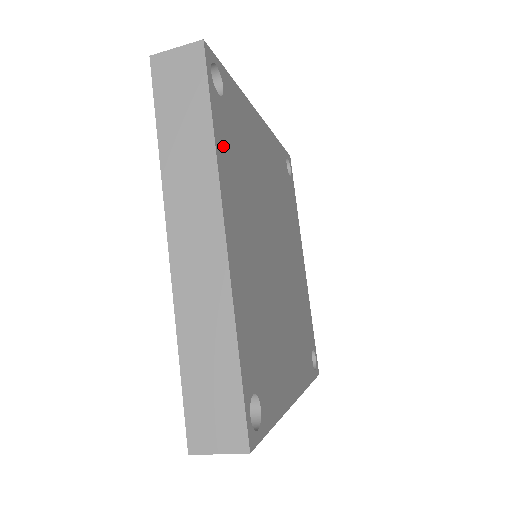
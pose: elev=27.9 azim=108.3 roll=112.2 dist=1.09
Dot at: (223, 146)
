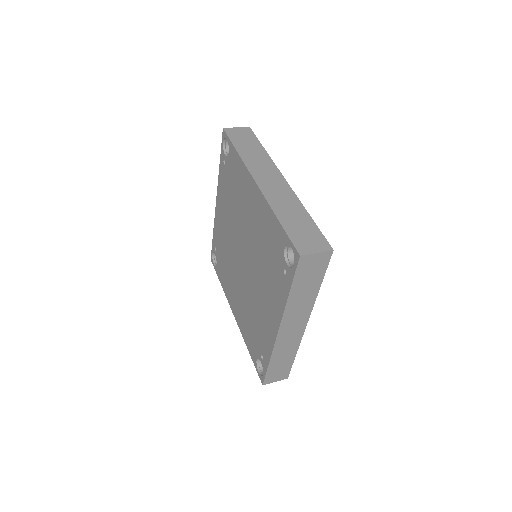
Dot at: occluded
